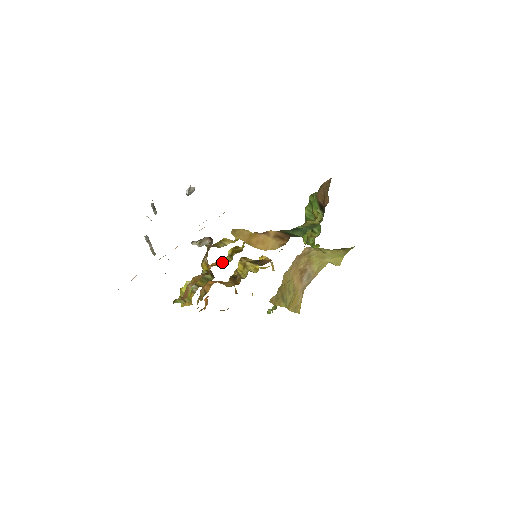
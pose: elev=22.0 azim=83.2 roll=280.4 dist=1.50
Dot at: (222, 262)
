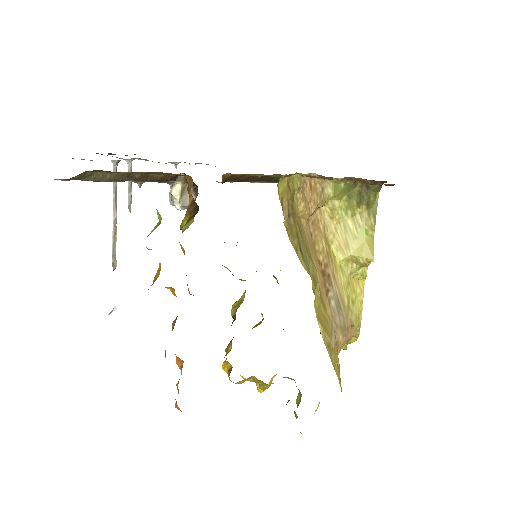
Dot at: occluded
